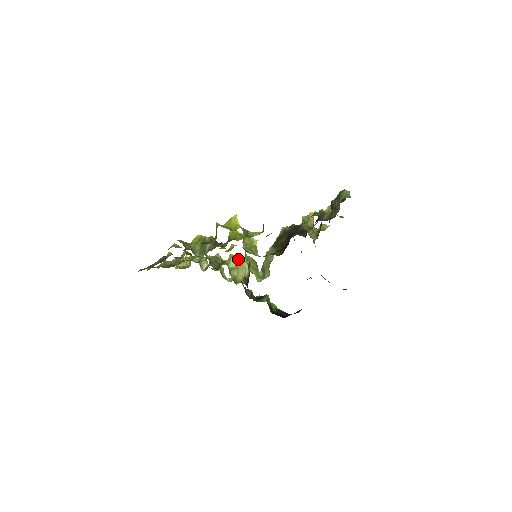
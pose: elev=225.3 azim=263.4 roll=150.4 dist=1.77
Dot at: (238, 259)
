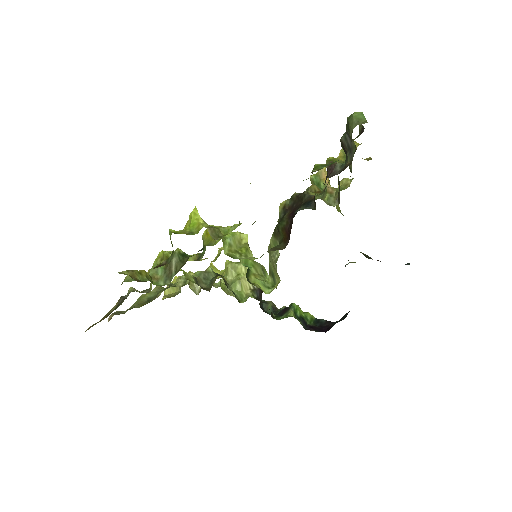
Dot at: (237, 265)
